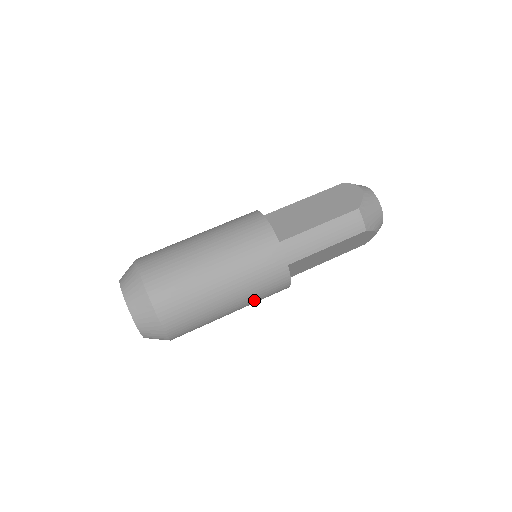
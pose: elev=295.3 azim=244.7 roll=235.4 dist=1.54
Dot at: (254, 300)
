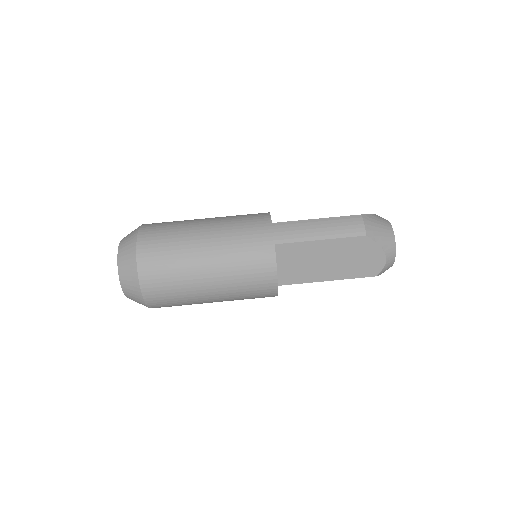
Dot at: (235, 278)
